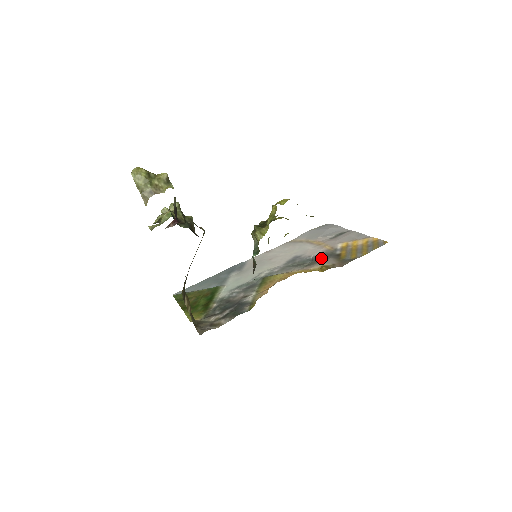
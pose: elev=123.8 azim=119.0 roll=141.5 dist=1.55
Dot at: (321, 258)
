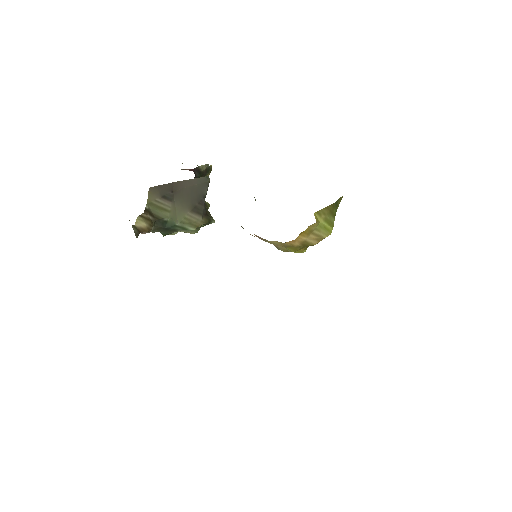
Dot at: occluded
